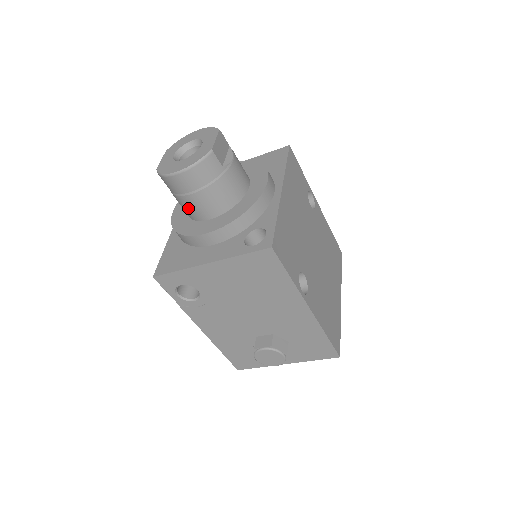
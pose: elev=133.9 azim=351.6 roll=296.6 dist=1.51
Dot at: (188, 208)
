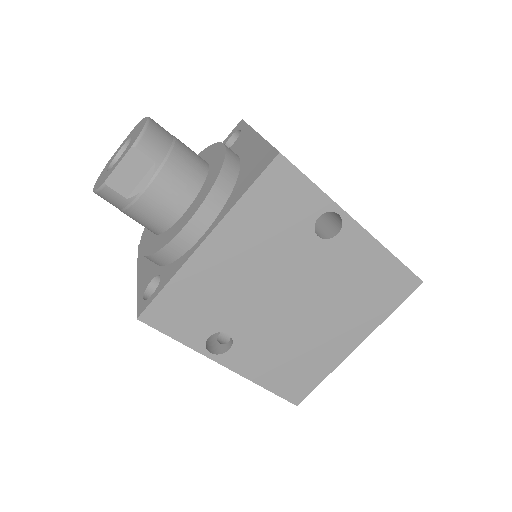
Dot at: occluded
